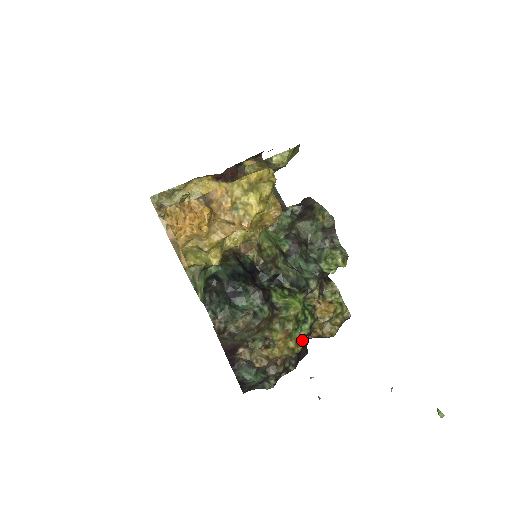
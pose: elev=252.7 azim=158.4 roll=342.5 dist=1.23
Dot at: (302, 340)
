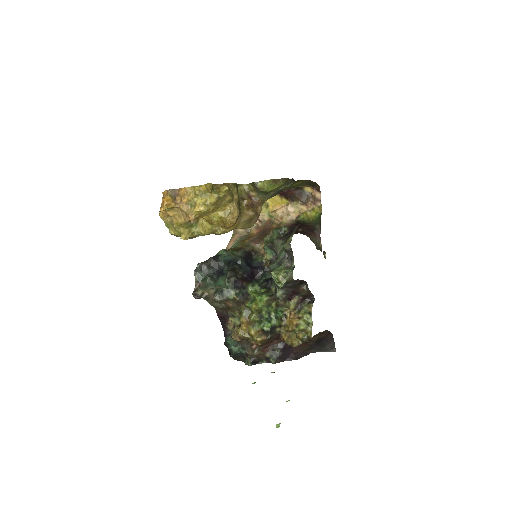
Dot at: (265, 335)
